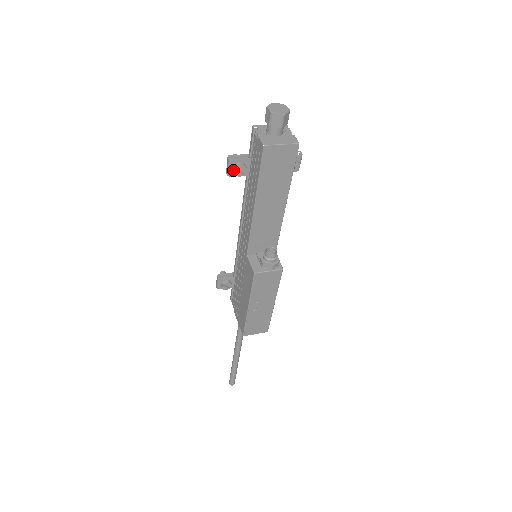
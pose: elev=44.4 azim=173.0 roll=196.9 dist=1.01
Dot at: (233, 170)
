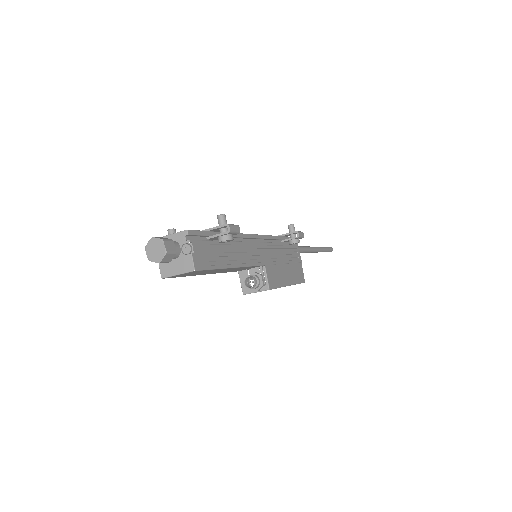
Dot at: occluded
